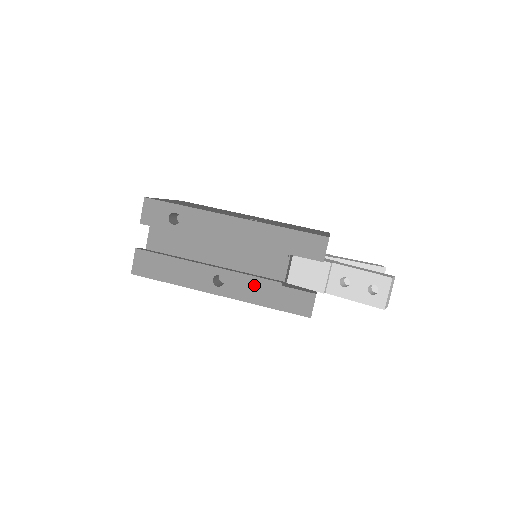
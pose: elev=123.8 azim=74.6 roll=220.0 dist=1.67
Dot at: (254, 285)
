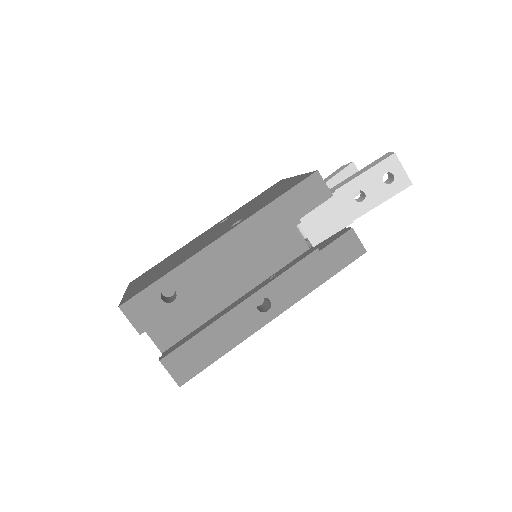
Dot at: (297, 275)
